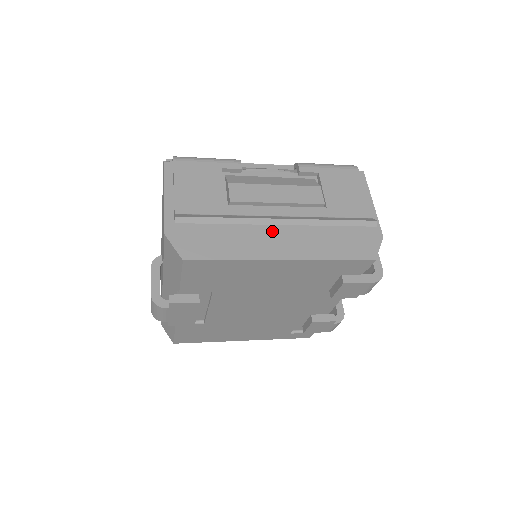
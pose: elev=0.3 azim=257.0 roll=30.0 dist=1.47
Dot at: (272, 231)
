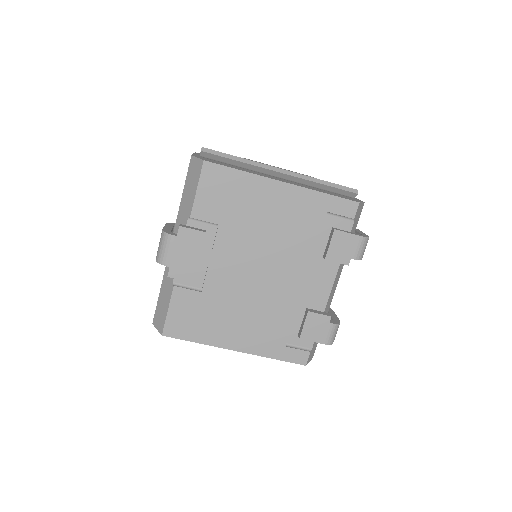
Dot at: (274, 177)
